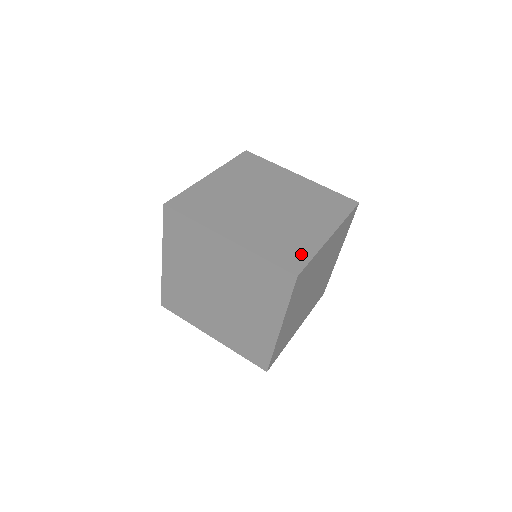
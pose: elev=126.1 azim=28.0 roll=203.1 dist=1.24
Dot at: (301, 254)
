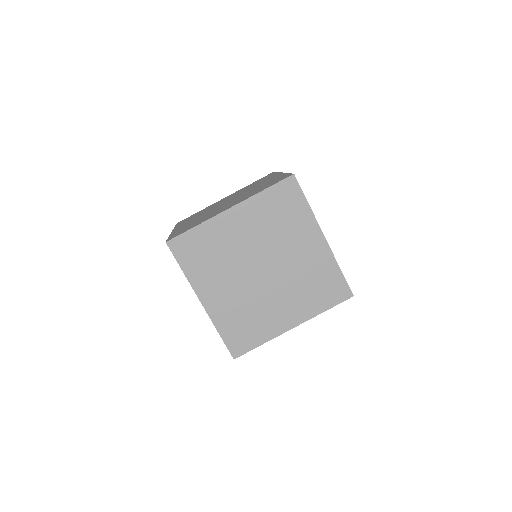
Dot at: (252, 340)
